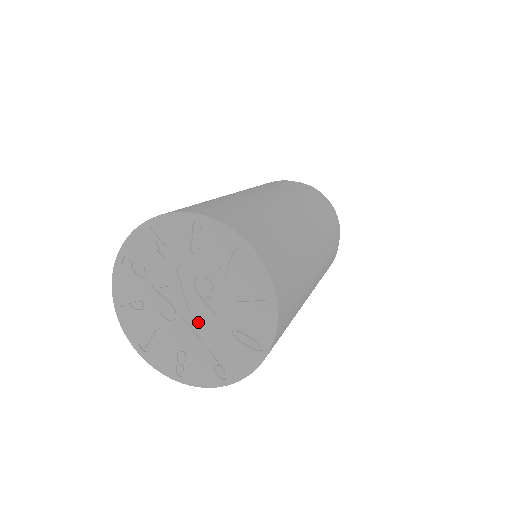
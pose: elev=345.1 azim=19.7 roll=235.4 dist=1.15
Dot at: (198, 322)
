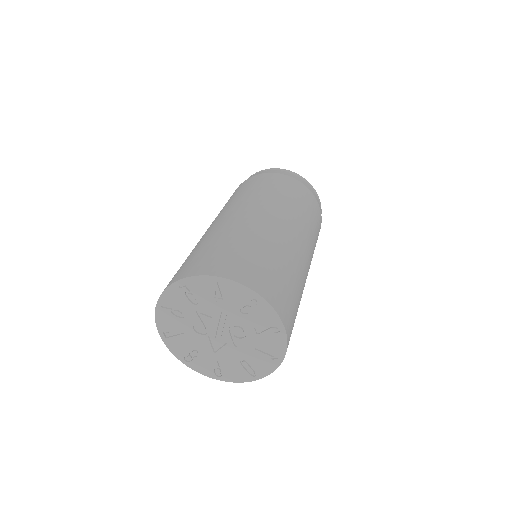
Dot at: (219, 343)
